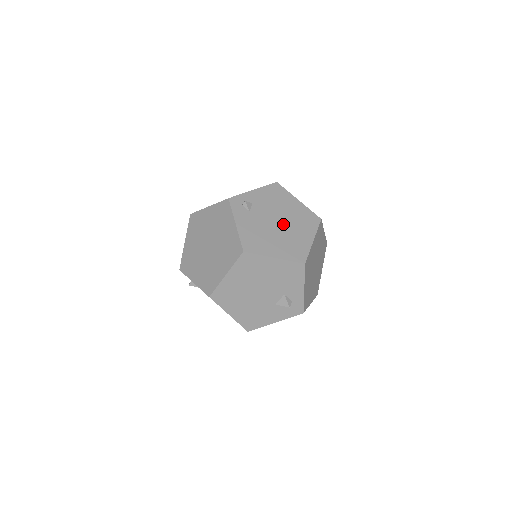
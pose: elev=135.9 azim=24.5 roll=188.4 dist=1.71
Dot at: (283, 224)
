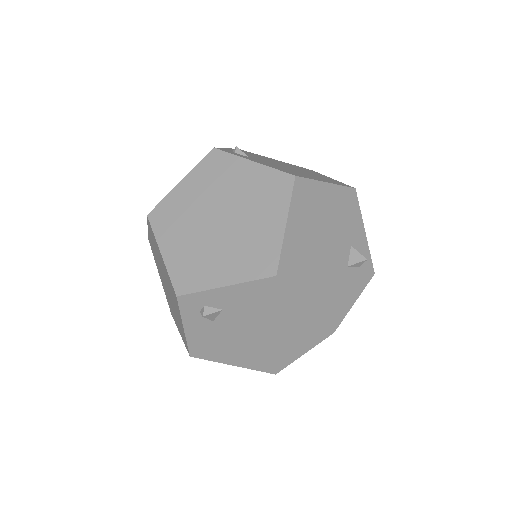
Dot at: (292, 168)
